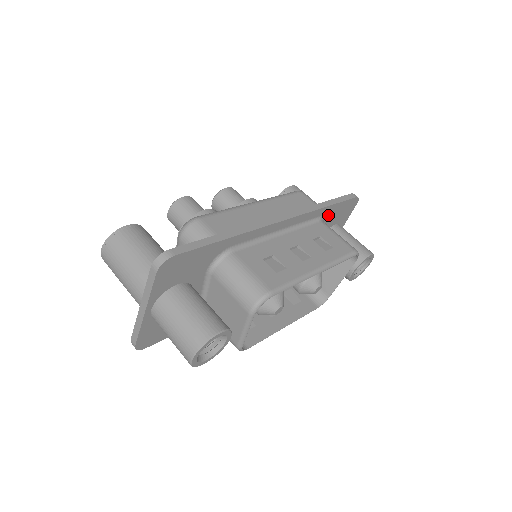
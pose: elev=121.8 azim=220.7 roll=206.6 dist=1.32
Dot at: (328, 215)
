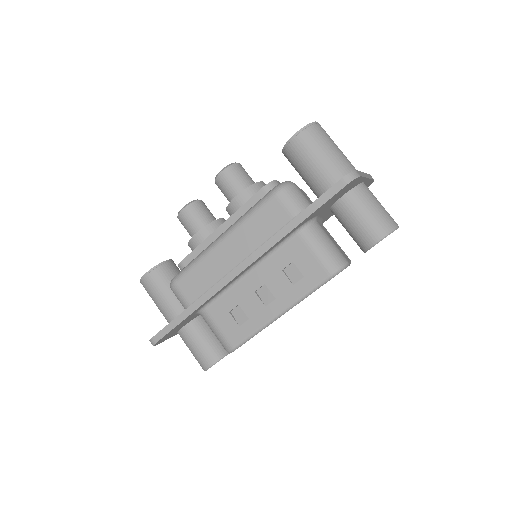
Dot at: (311, 217)
